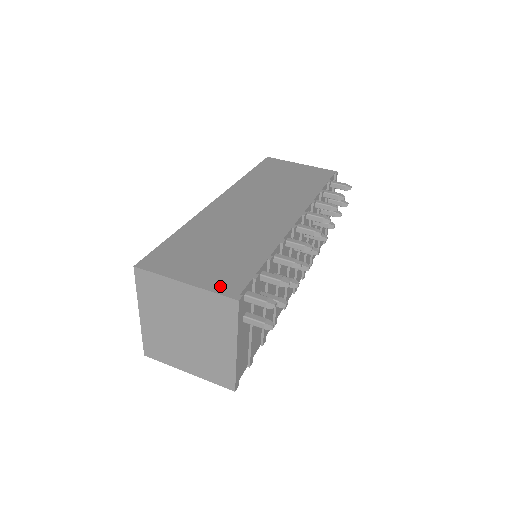
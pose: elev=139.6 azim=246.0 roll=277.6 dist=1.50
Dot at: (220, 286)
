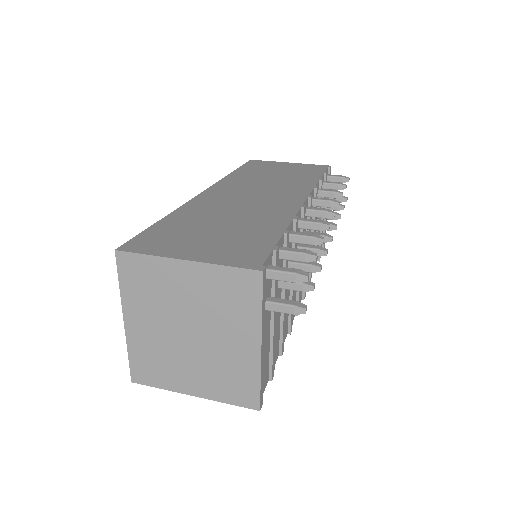
Dot at: (234, 259)
